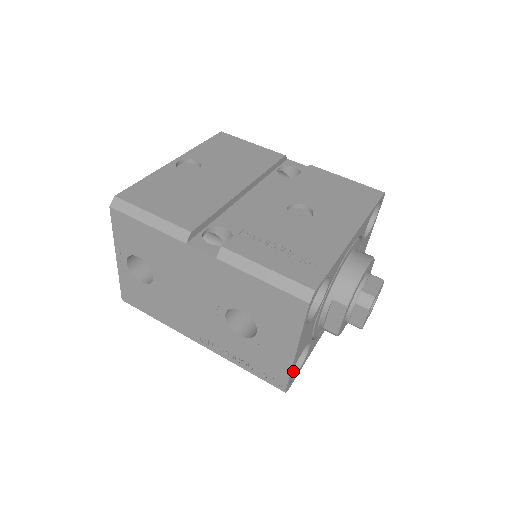
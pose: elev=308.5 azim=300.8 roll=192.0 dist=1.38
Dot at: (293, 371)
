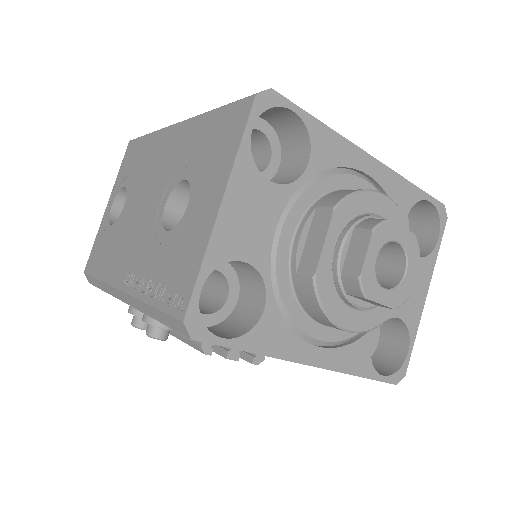
Dot at: (222, 336)
